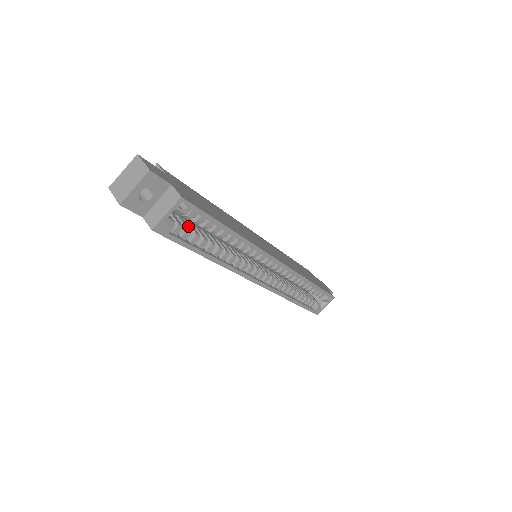
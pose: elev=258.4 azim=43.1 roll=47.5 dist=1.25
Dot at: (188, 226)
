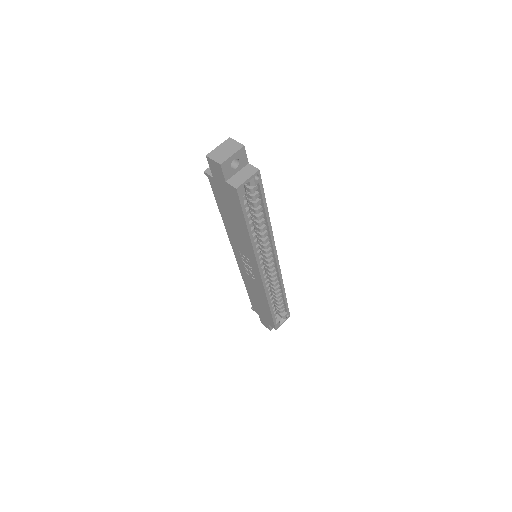
Dot at: occluded
